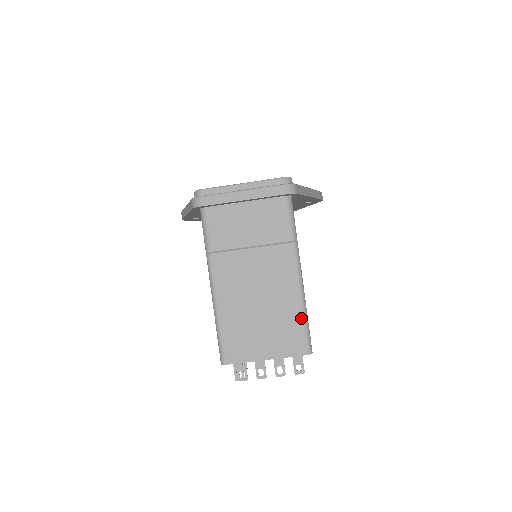
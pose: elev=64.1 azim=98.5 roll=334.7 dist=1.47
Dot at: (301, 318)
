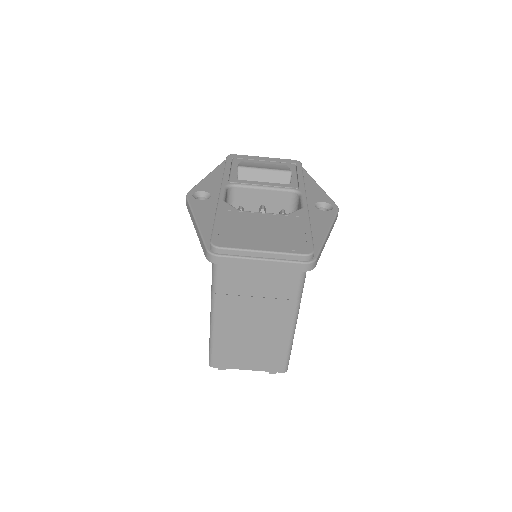
Dot at: (286, 351)
